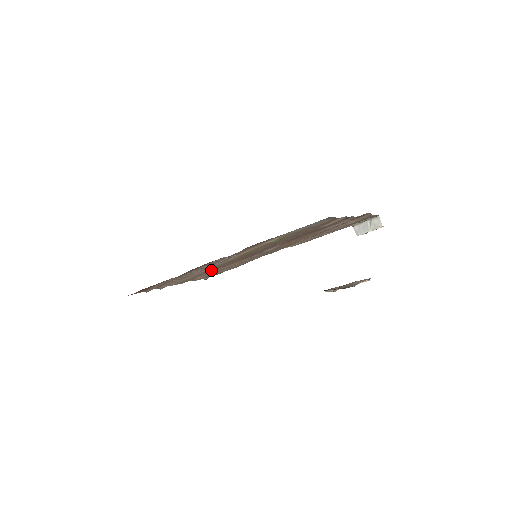
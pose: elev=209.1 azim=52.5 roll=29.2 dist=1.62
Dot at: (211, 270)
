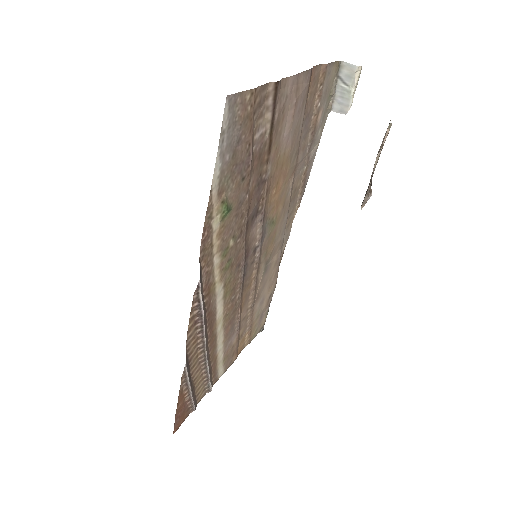
Dot at: (234, 320)
